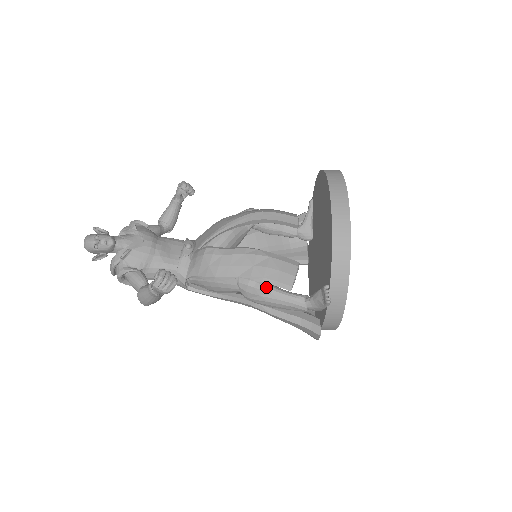
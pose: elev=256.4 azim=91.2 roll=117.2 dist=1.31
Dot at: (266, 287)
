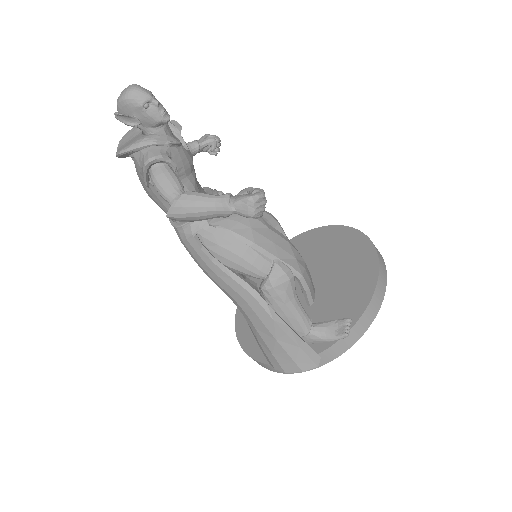
Dot at: (295, 287)
